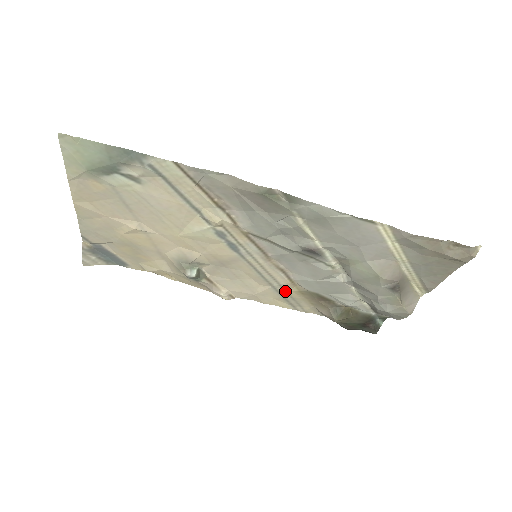
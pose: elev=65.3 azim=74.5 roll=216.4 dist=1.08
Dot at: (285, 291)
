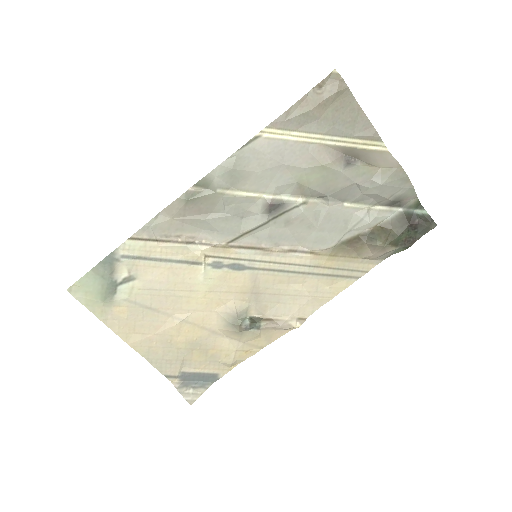
Dot at: (322, 268)
